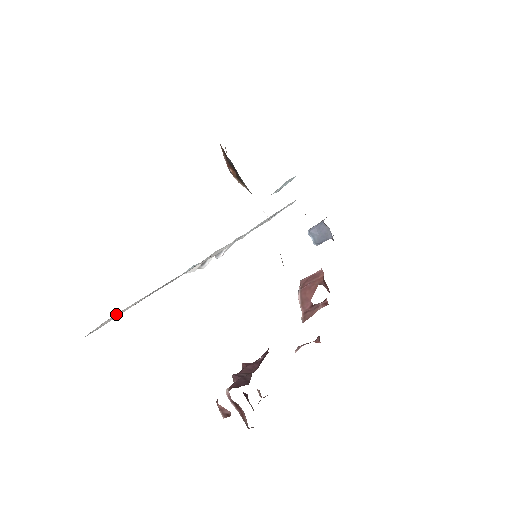
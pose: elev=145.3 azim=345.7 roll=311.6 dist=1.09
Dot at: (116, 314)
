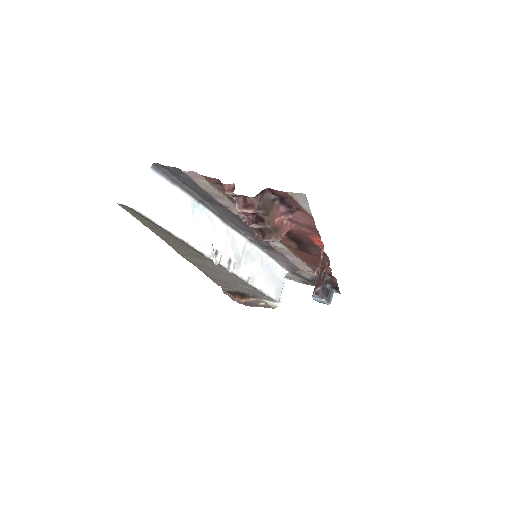
Dot at: (149, 188)
